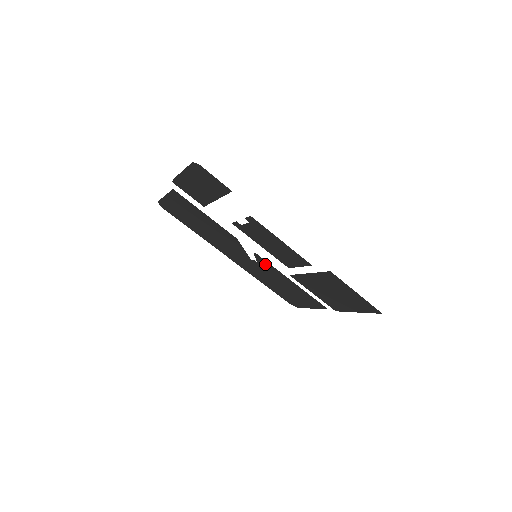
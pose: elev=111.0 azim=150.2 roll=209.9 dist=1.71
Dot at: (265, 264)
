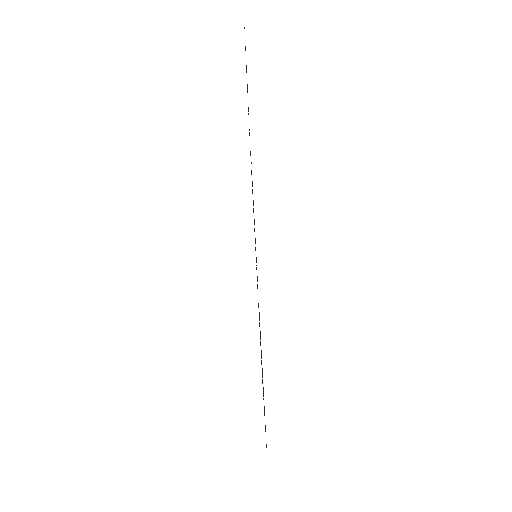
Dot at: occluded
